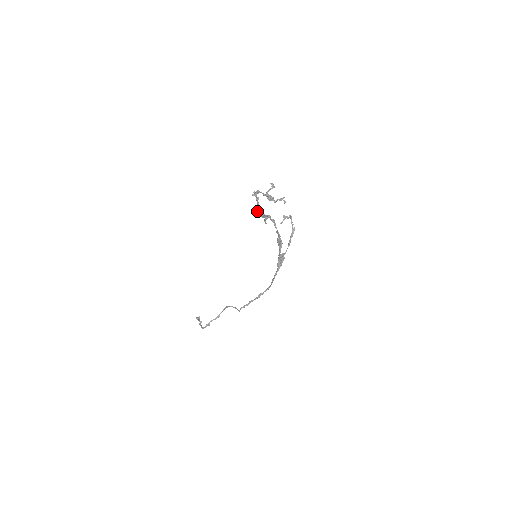
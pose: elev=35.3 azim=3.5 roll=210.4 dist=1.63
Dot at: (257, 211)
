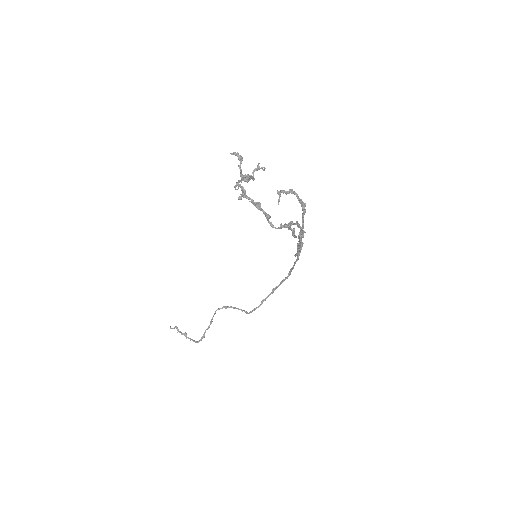
Dot at: occluded
